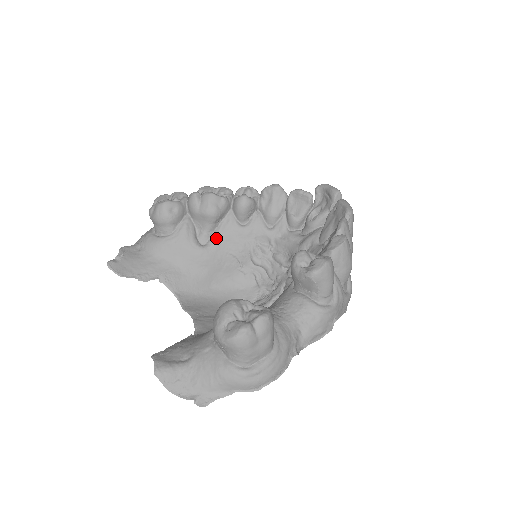
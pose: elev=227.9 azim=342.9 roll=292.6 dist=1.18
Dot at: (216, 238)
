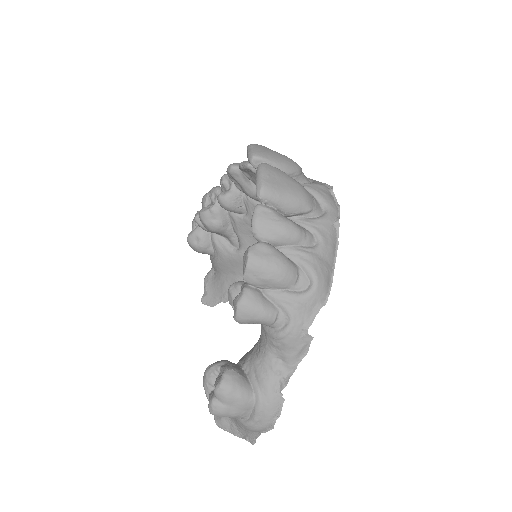
Dot at: (239, 238)
